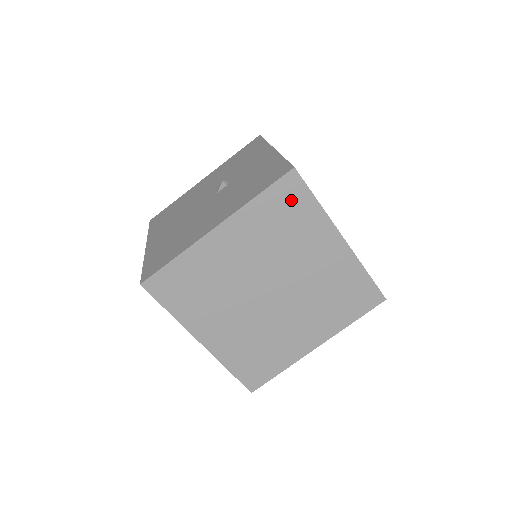
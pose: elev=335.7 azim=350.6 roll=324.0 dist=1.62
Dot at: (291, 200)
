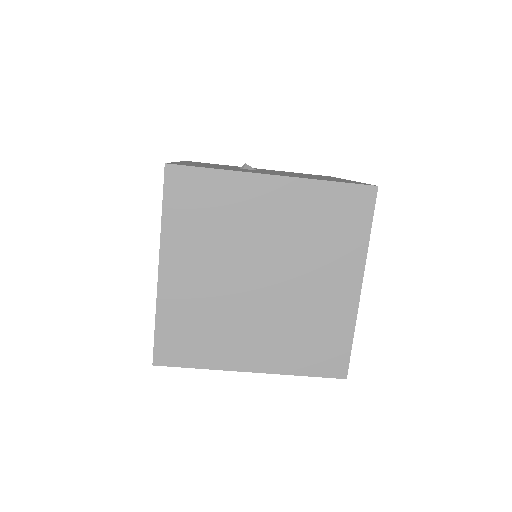
Dot at: (192, 190)
